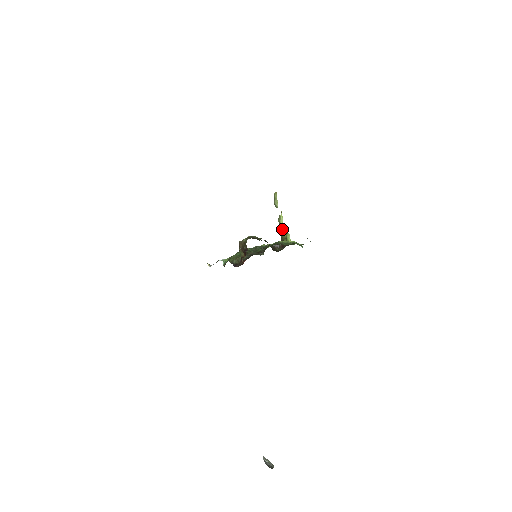
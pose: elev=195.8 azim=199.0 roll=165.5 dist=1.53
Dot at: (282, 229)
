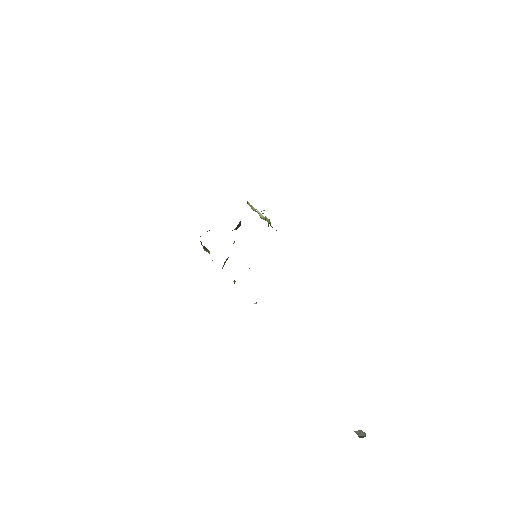
Dot at: (265, 220)
